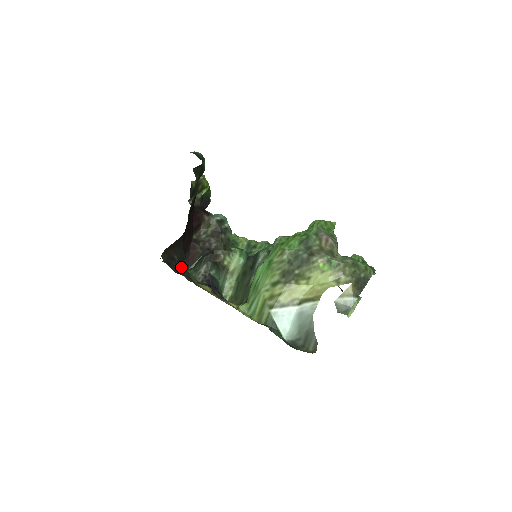
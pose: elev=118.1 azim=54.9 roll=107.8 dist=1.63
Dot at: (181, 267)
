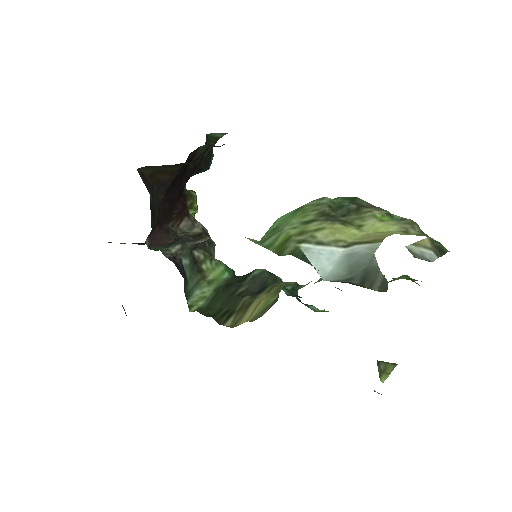
Dot at: (151, 216)
